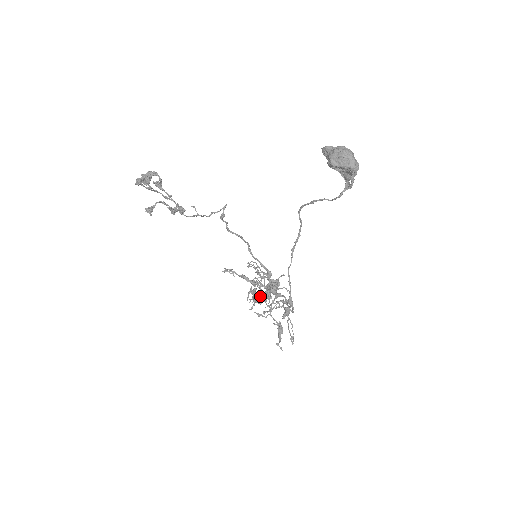
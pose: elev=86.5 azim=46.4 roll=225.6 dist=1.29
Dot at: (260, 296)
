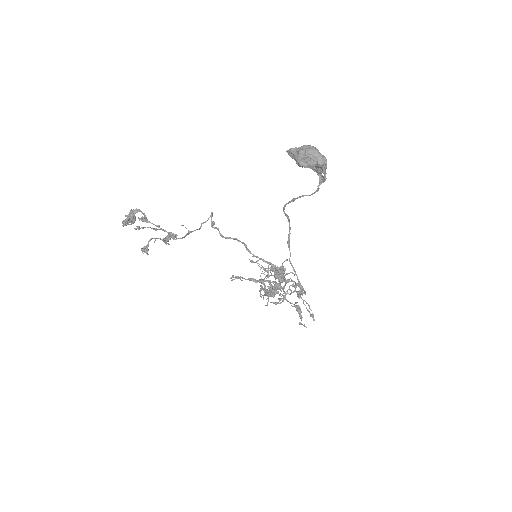
Dot at: (271, 290)
